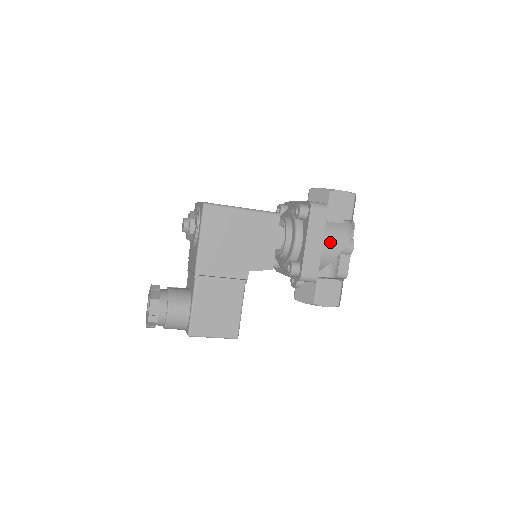
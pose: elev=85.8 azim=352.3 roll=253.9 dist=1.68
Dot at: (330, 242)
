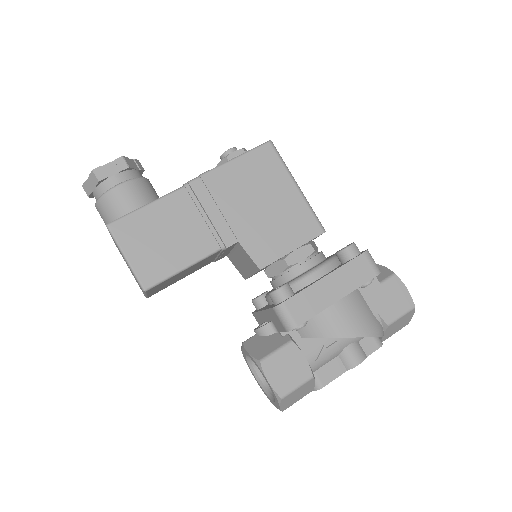
Dot at: (346, 313)
